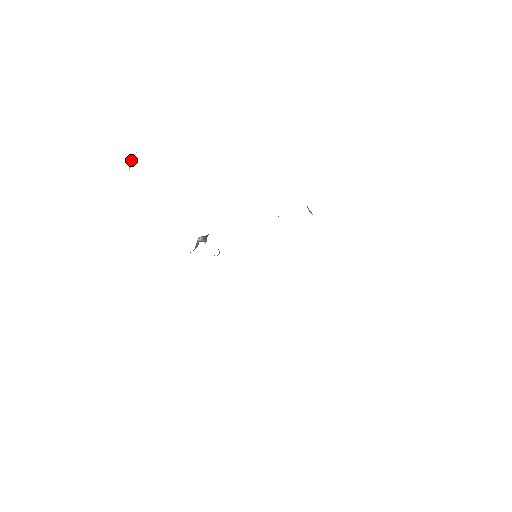
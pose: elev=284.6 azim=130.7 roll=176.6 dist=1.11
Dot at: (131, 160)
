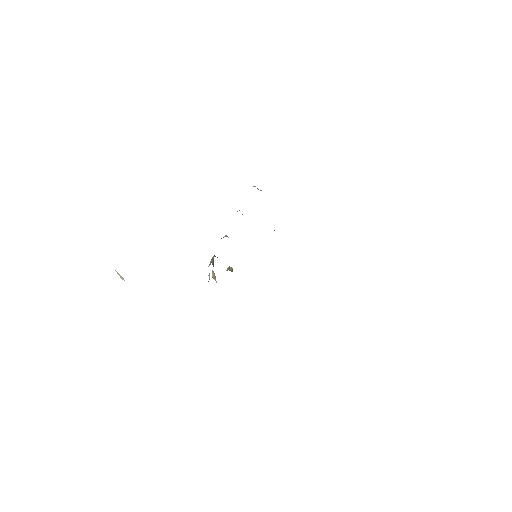
Dot at: occluded
